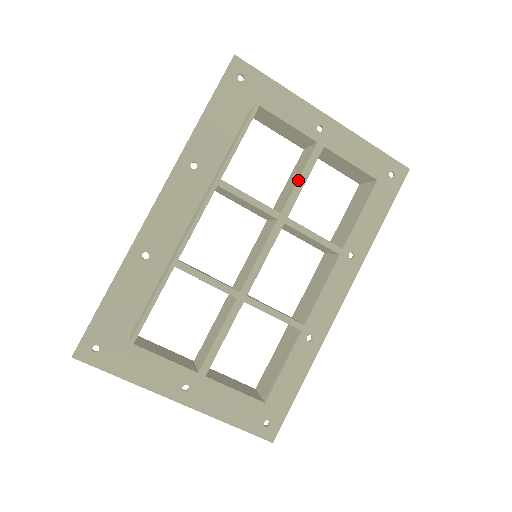
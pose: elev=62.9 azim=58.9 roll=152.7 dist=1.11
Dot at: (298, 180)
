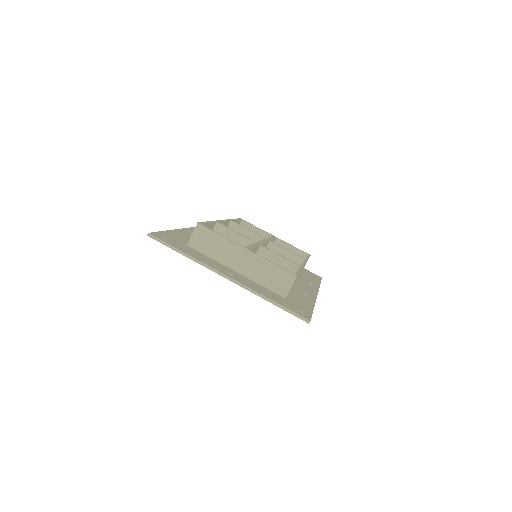
Dot at: (269, 237)
